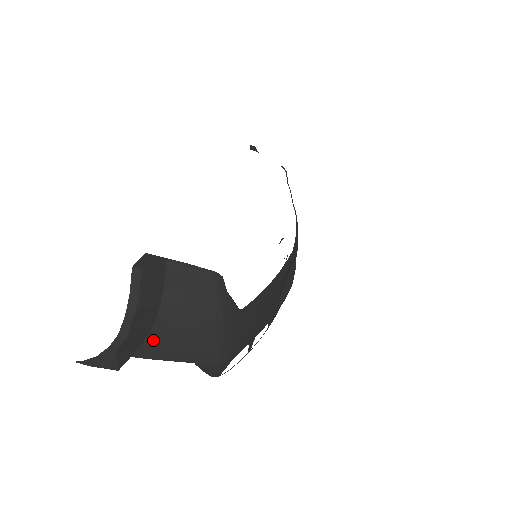
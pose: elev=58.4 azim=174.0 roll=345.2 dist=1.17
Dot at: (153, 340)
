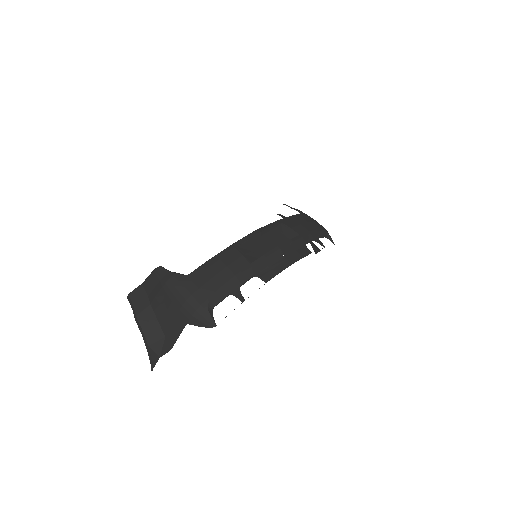
Dot at: (165, 328)
